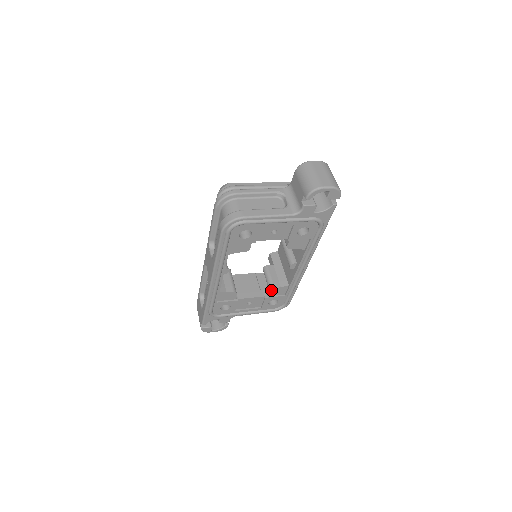
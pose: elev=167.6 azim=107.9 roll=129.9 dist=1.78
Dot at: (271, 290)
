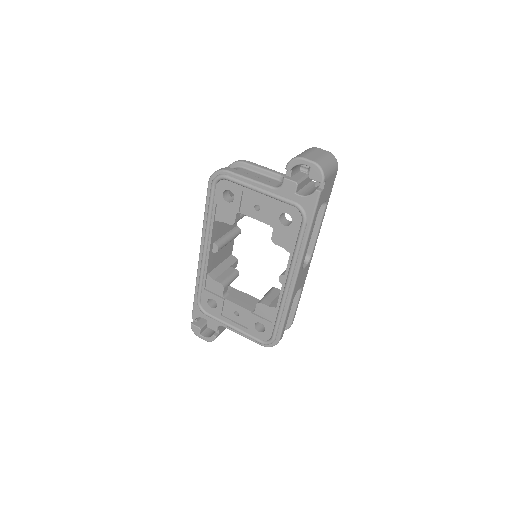
Dot at: (258, 305)
